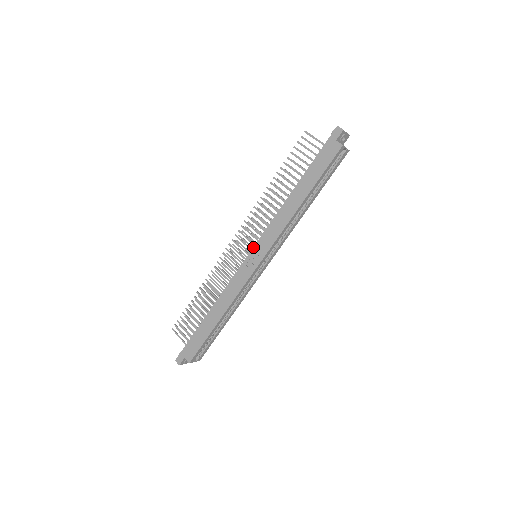
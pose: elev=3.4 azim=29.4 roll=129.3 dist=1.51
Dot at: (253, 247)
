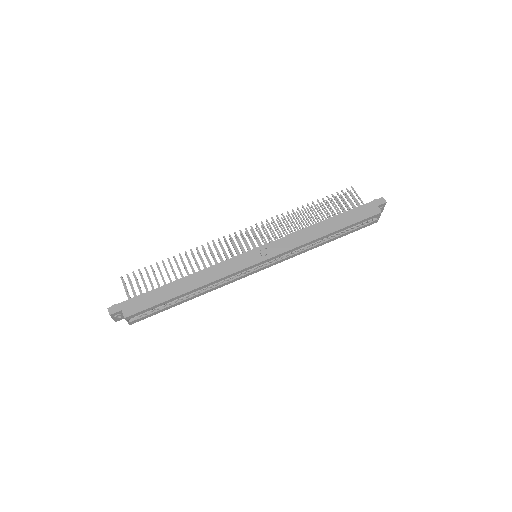
Dot at: (262, 245)
